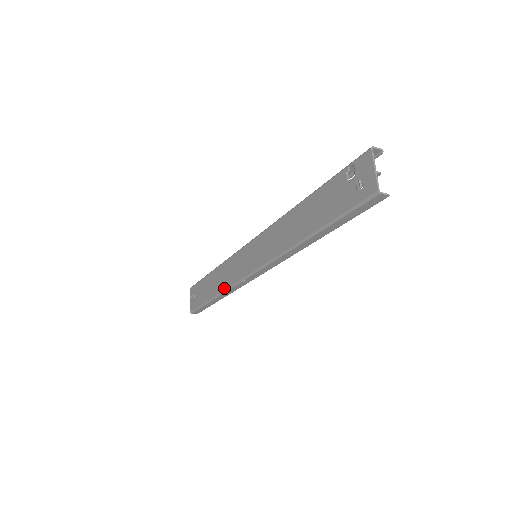
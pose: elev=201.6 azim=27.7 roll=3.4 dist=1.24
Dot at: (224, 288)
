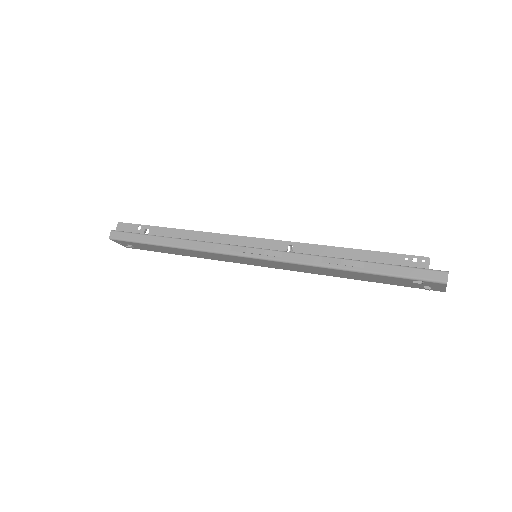
Dot at: occluded
